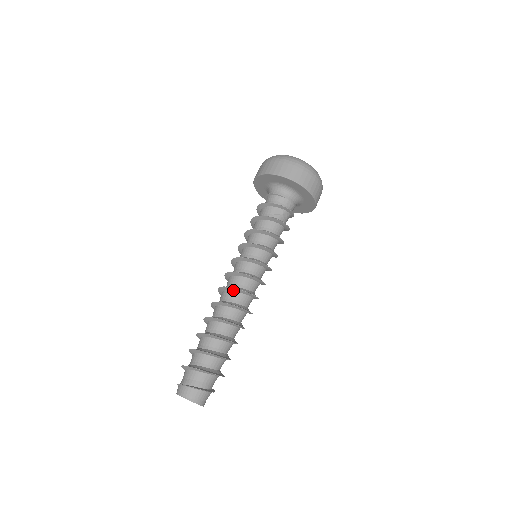
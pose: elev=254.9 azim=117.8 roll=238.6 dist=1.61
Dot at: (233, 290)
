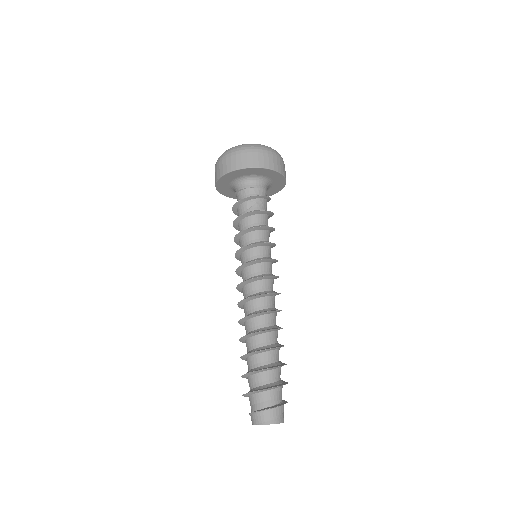
Dot at: (248, 300)
